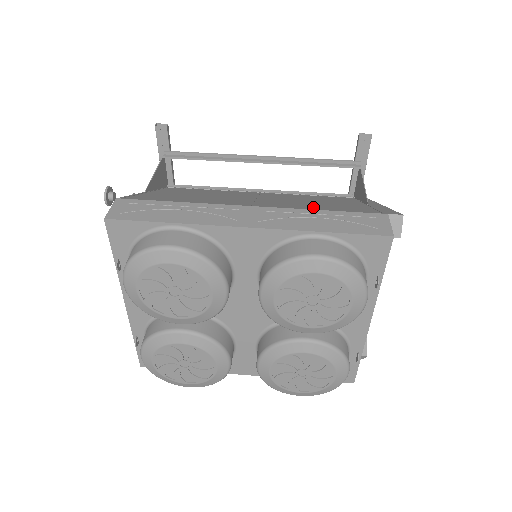
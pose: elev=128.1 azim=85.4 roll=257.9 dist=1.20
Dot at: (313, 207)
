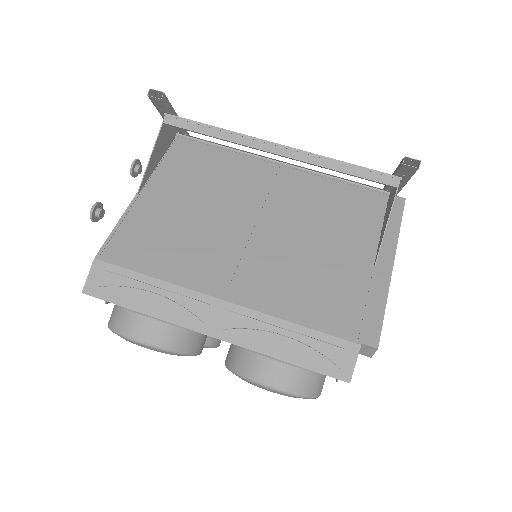
Dot at: (294, 296)
